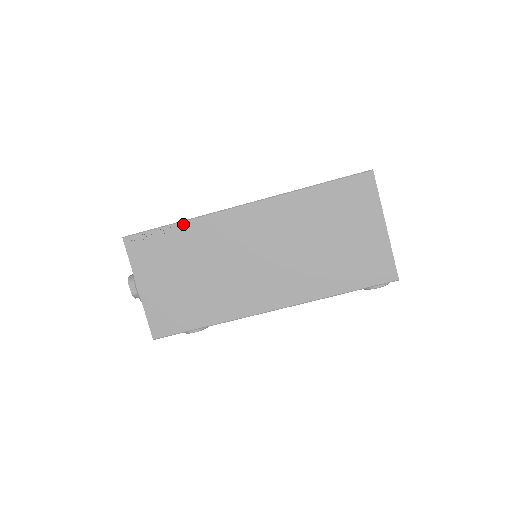
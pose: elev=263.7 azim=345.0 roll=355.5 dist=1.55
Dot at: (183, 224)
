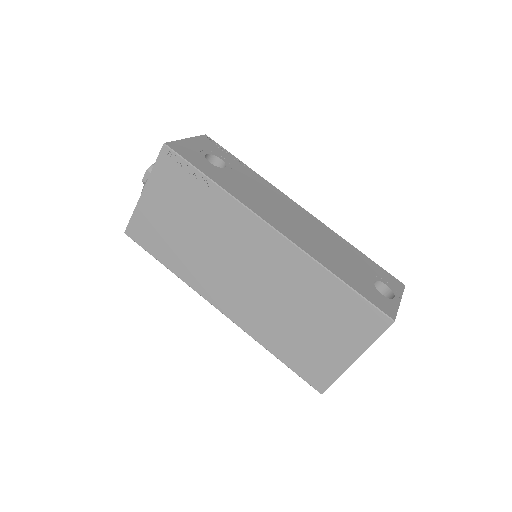
Dot at: (216, 188)
